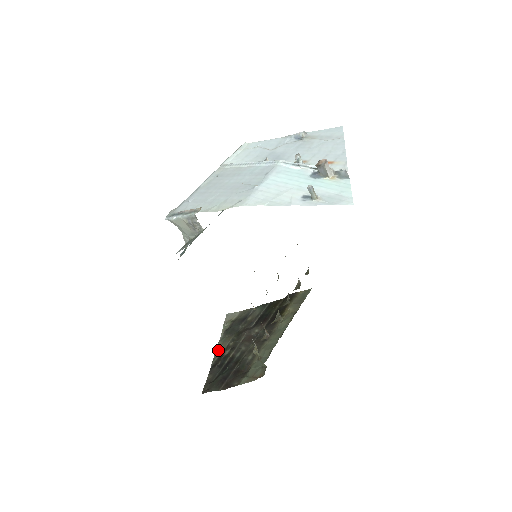
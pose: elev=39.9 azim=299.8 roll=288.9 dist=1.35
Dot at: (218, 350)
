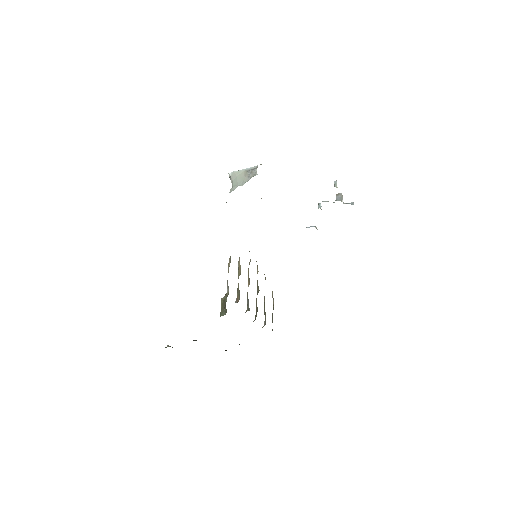
Dot at: occluded
